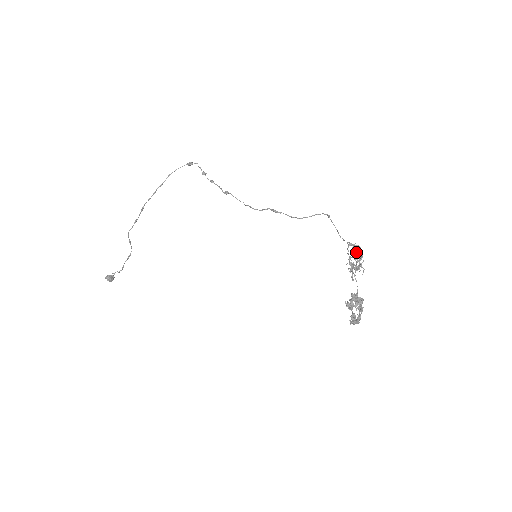
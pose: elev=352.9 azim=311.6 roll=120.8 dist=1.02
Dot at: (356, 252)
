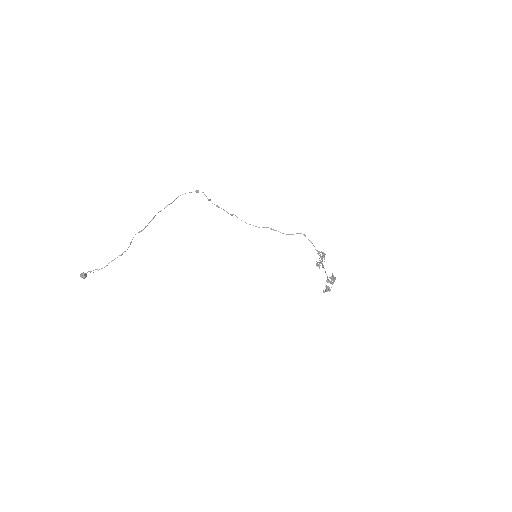
Dot at: (323, 255)
